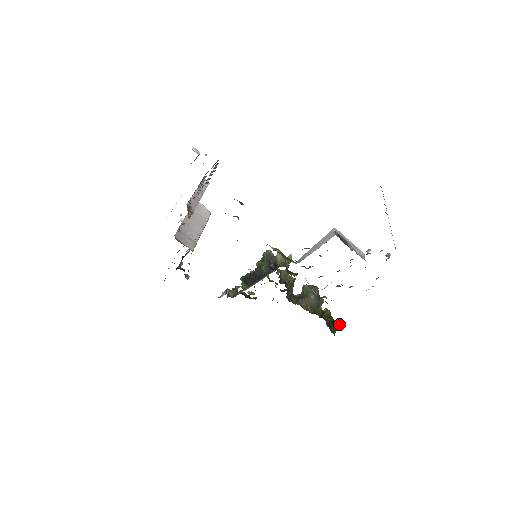
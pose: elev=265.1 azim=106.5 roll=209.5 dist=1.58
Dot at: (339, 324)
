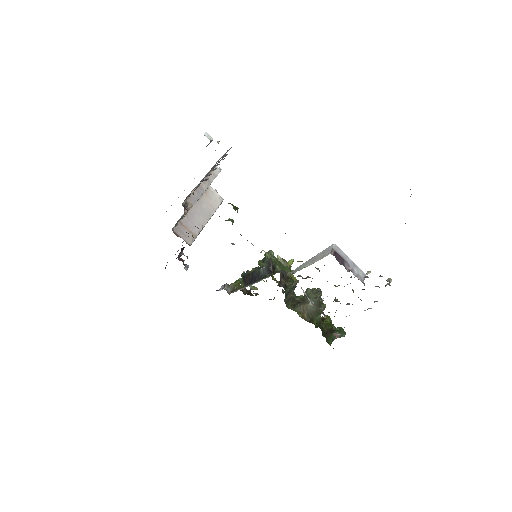
Dot at: (338, 333)
